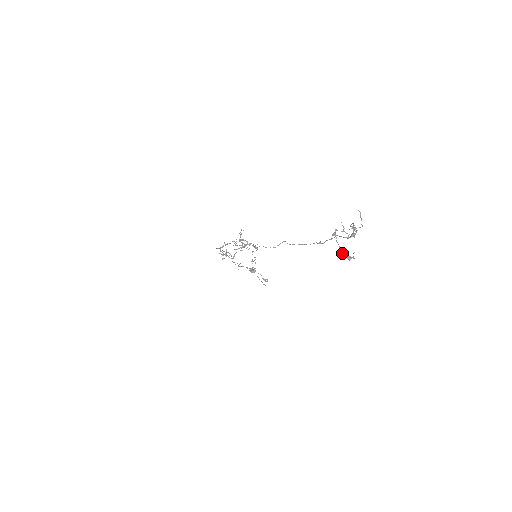
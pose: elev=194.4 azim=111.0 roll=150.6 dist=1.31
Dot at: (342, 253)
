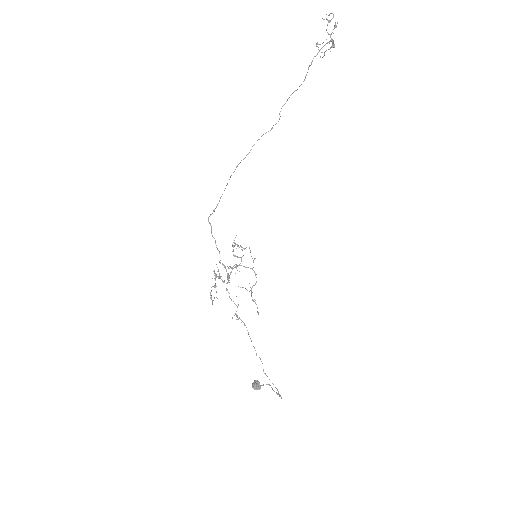
Dot at: occluded
